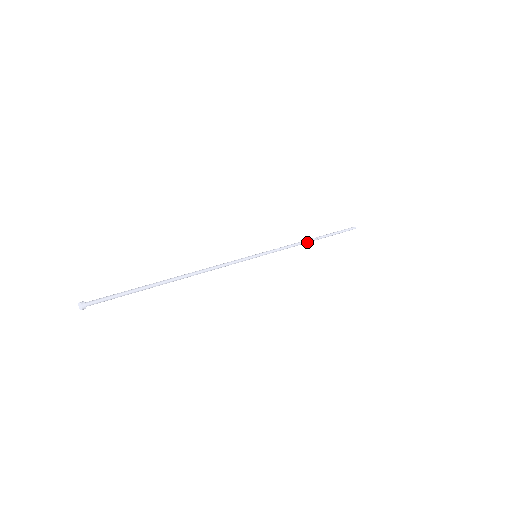
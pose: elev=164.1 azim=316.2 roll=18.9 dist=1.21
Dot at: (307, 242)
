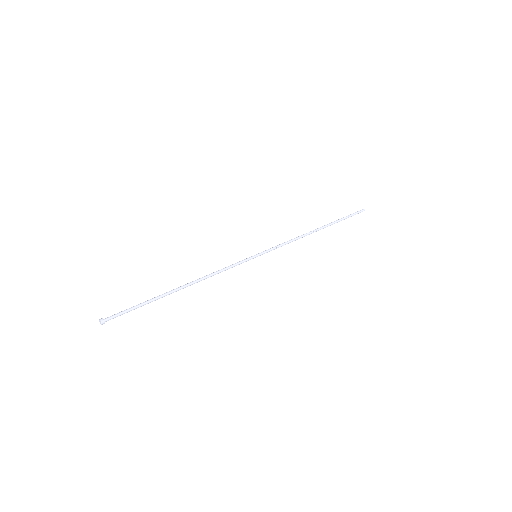
Dot at: (309, 234)
